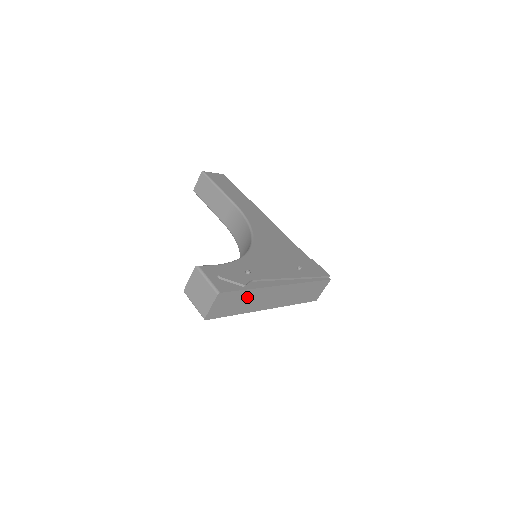
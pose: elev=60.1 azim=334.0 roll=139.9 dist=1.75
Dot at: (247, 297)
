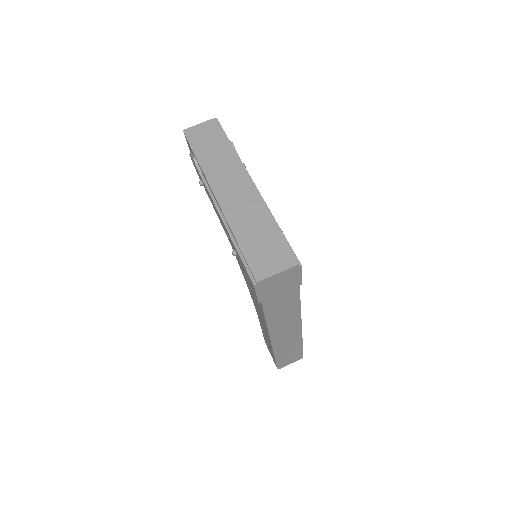
Dot at: (222, 152)
